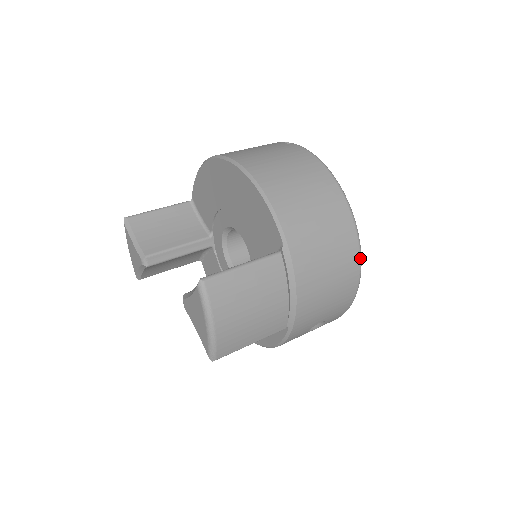
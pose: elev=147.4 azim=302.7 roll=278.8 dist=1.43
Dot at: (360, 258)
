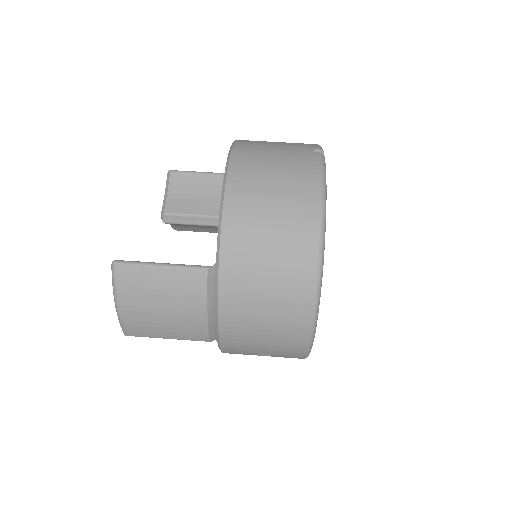
Dot at: (313, 312)
